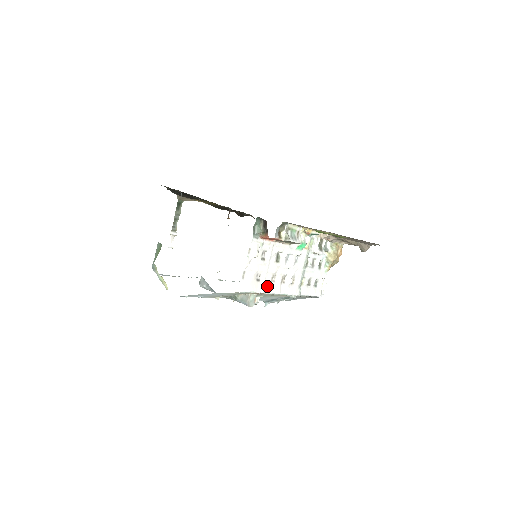
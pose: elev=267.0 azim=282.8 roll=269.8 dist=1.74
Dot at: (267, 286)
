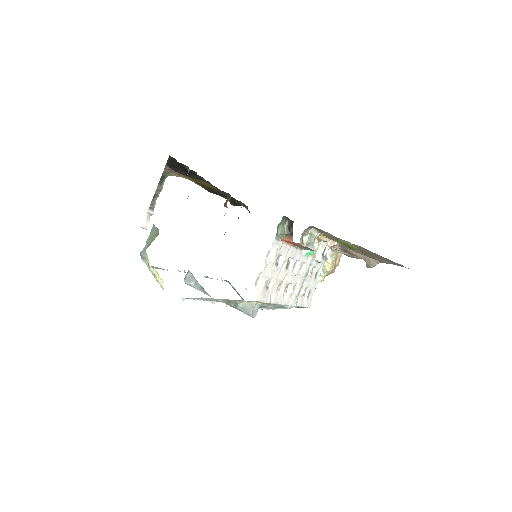
Dot at: (273, 295)
